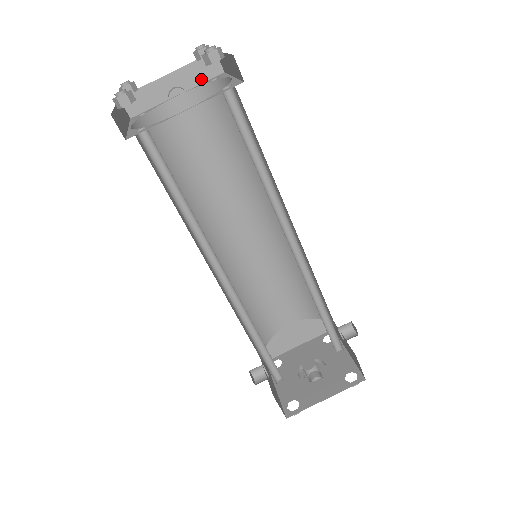
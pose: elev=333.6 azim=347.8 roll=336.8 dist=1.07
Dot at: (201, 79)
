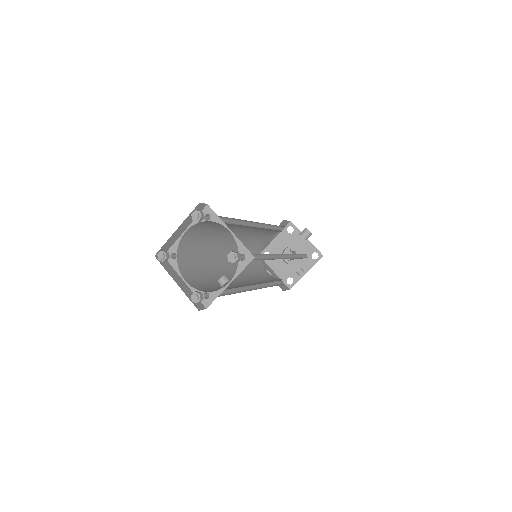
Dot at: occluded
